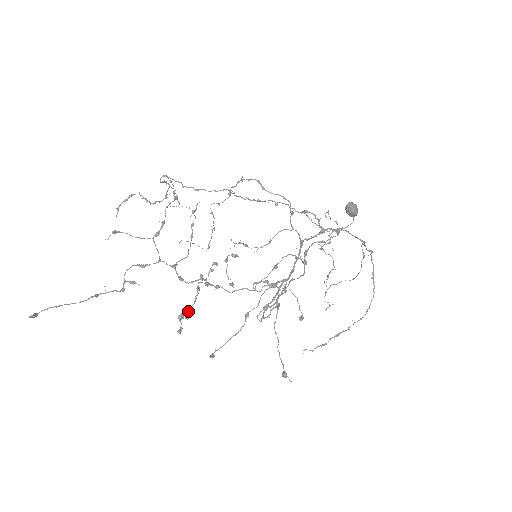
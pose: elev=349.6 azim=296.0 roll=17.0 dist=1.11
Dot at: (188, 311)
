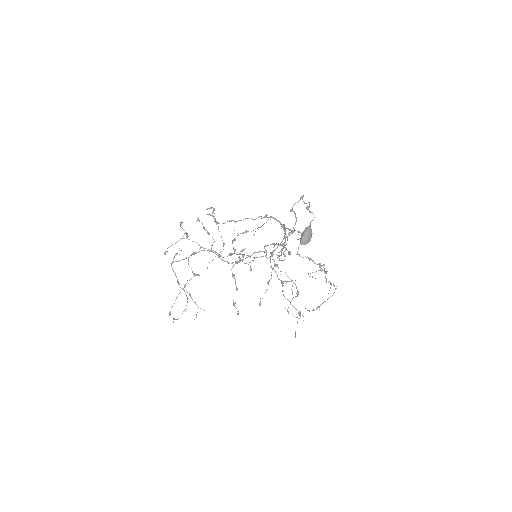
Dot at: (236, 289)
